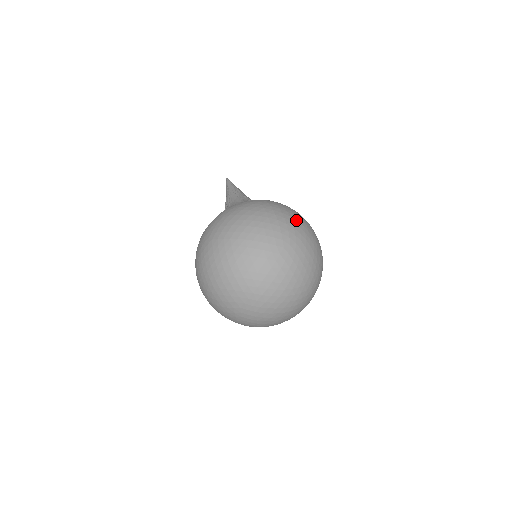
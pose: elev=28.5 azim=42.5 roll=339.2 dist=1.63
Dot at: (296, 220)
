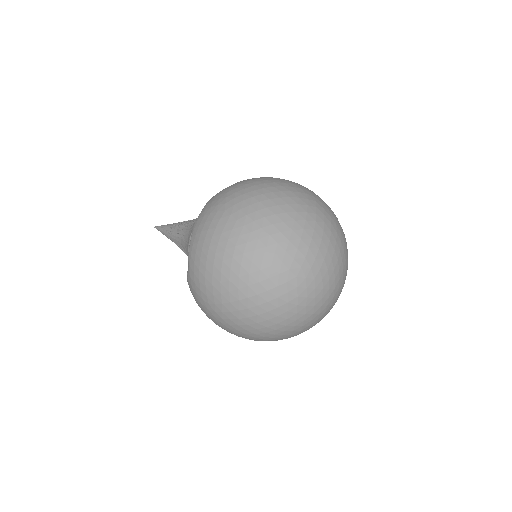
Dot at: occluded
